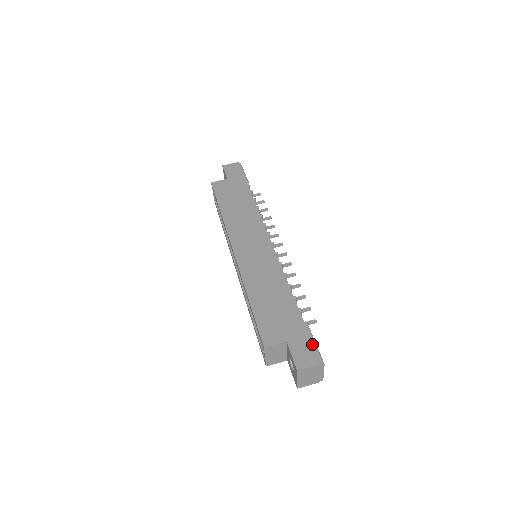
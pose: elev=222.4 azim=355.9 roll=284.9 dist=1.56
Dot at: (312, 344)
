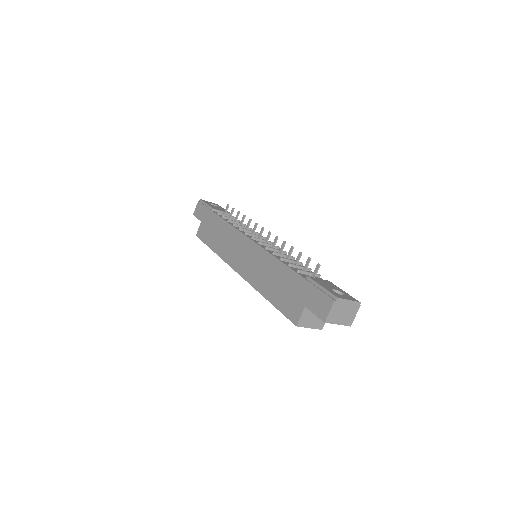
Dot at: (320, 291)
